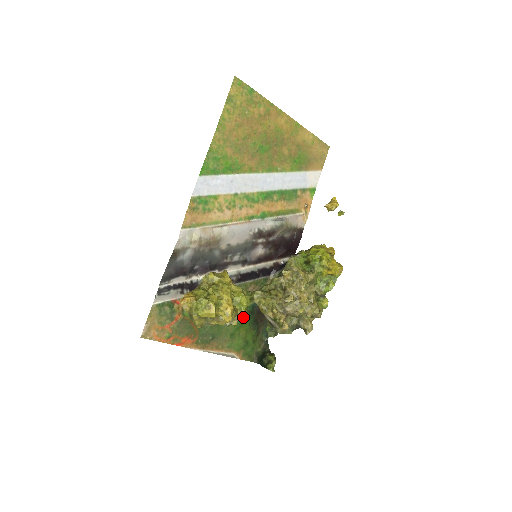
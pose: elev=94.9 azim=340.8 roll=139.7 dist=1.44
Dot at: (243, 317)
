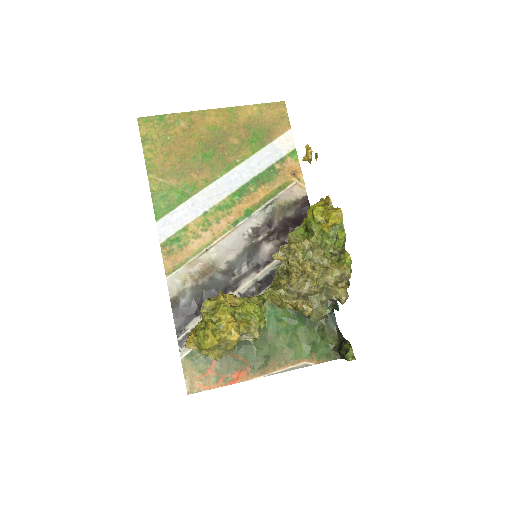
Dot at: (264, 324)
